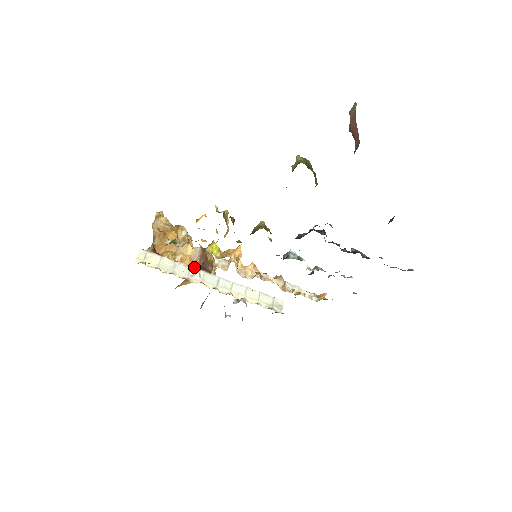
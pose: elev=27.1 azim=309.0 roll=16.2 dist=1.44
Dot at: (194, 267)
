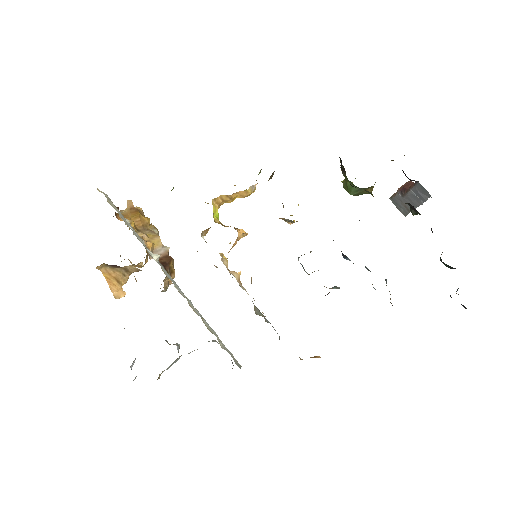
Dot at: (150, 258)
